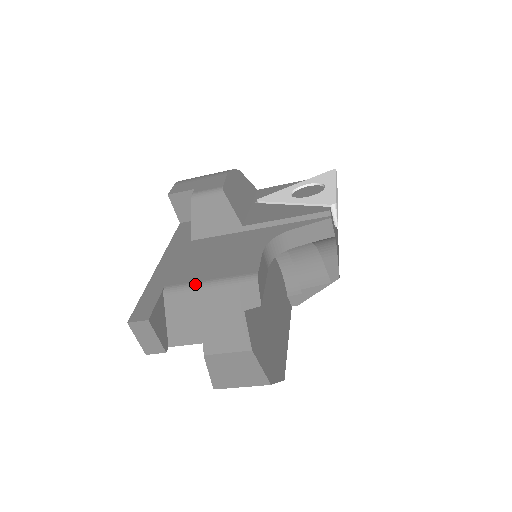
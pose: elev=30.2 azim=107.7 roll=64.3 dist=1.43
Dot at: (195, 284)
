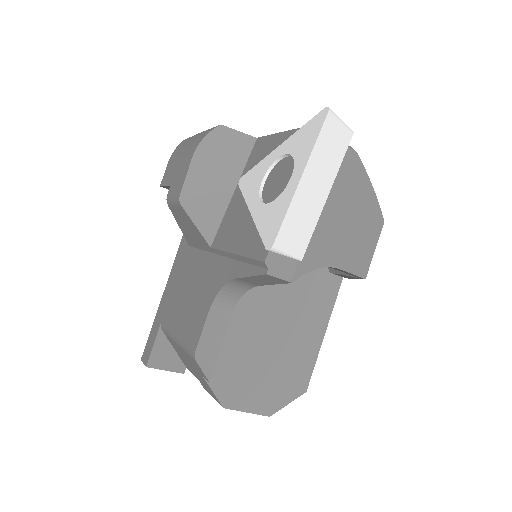
Dot at: (171, 334)
